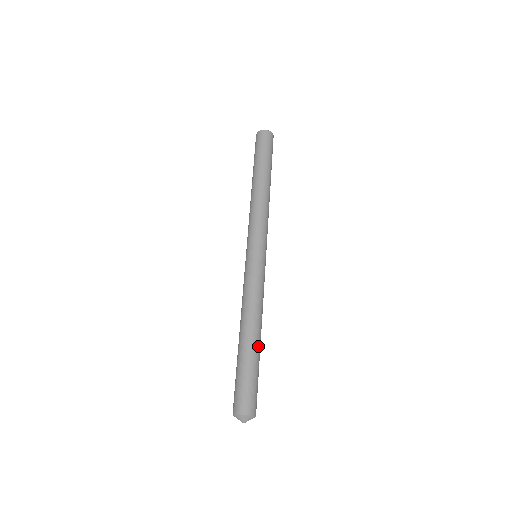
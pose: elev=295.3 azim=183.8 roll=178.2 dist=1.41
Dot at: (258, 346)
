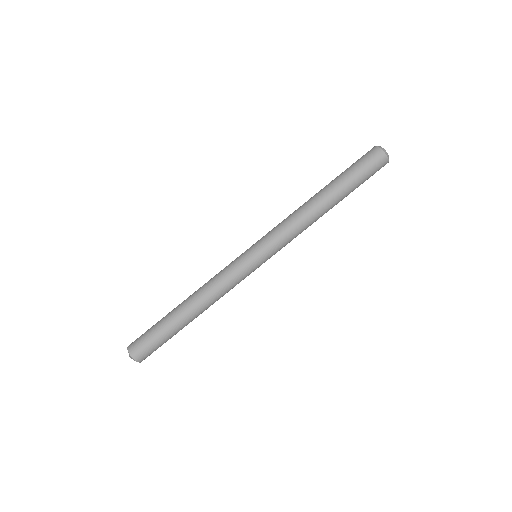
Dot at: (184, 321)
